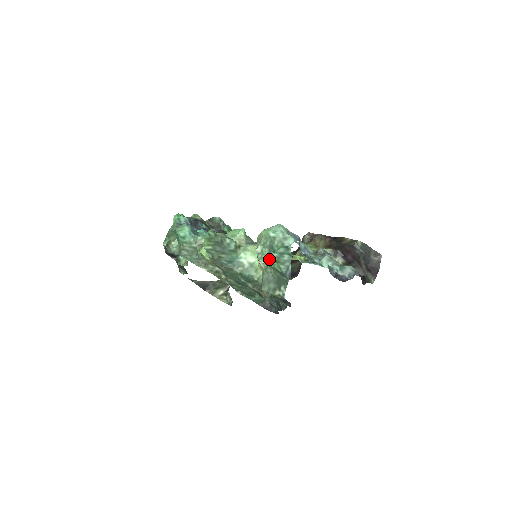
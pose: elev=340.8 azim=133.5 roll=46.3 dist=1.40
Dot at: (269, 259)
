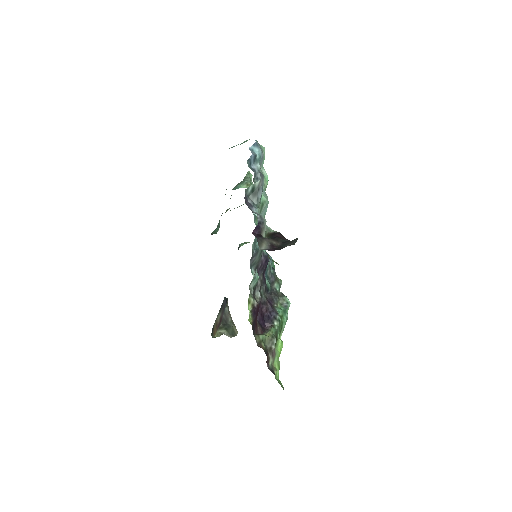
Dot at: occluded
